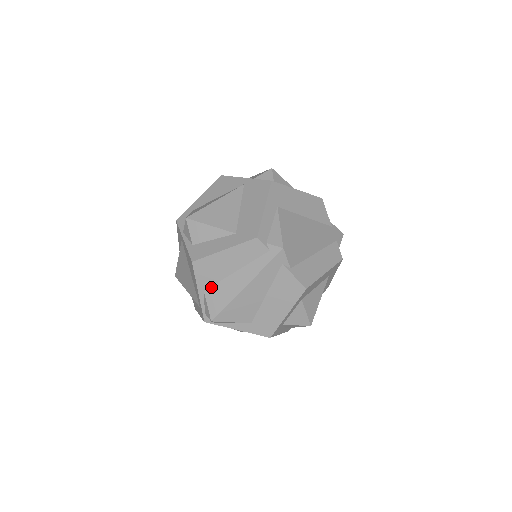
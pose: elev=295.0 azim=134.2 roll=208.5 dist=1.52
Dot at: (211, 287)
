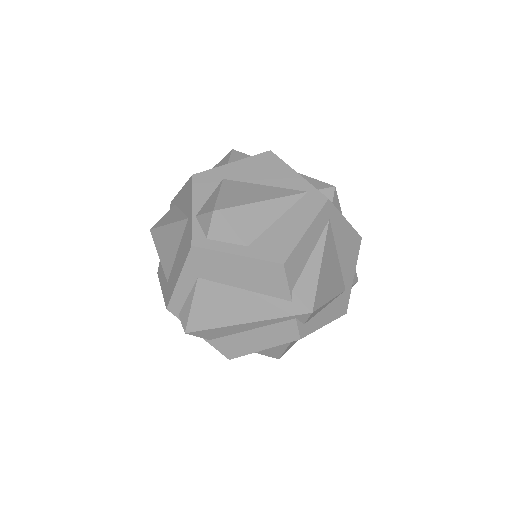
Dot at: occluded
